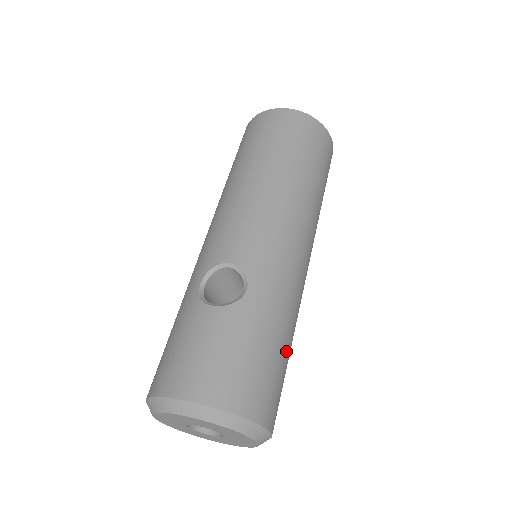
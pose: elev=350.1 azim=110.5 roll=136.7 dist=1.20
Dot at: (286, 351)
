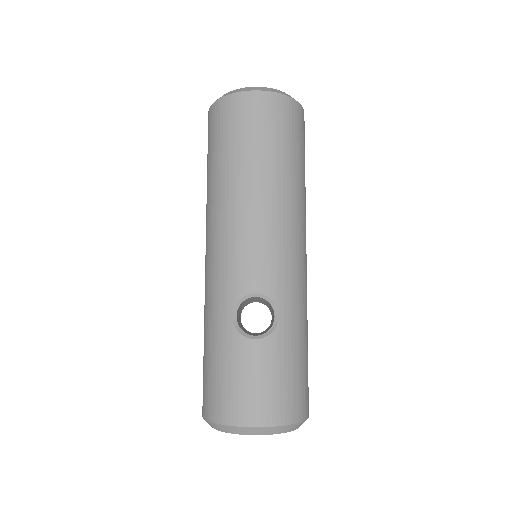
Dot at: occluded
